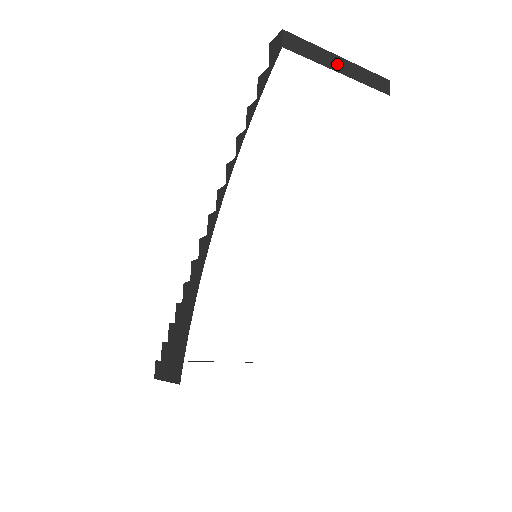
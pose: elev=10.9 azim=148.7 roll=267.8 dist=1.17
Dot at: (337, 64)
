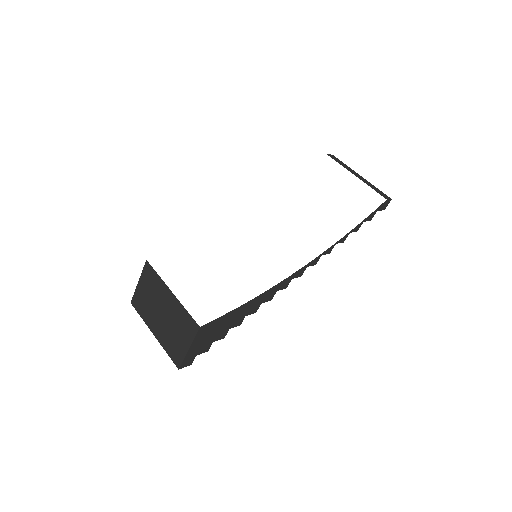
Dot at: (356, 175)
